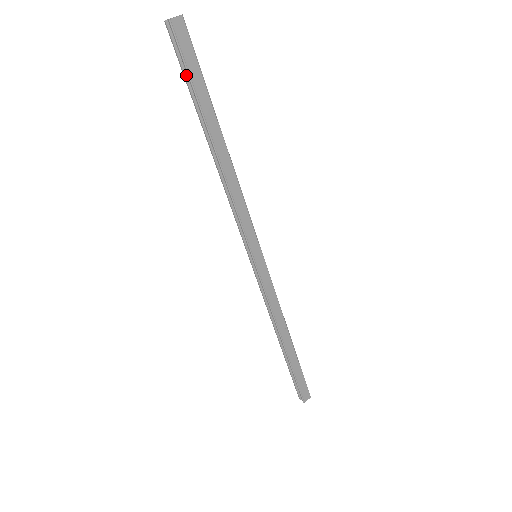
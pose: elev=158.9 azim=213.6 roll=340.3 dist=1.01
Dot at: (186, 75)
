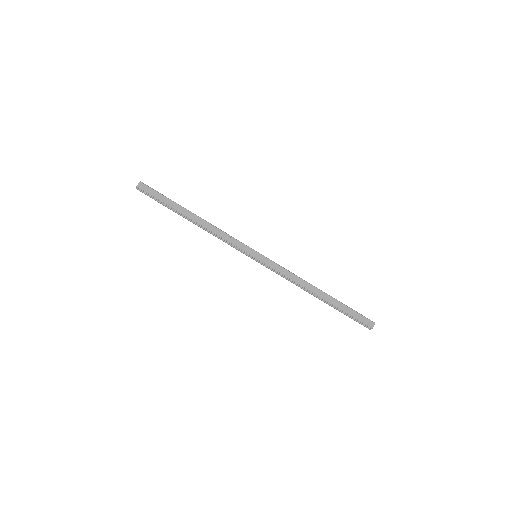
Dot at: (158, 201)
